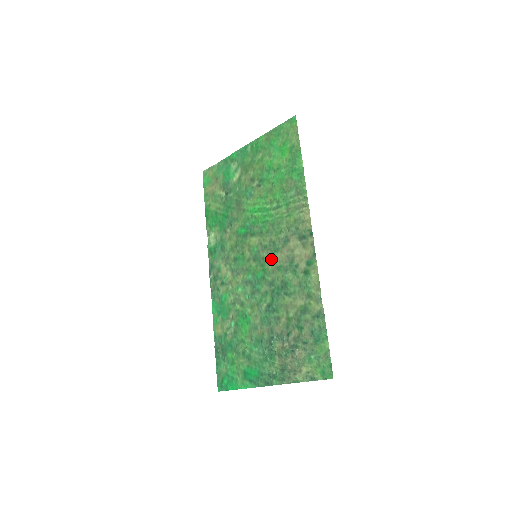
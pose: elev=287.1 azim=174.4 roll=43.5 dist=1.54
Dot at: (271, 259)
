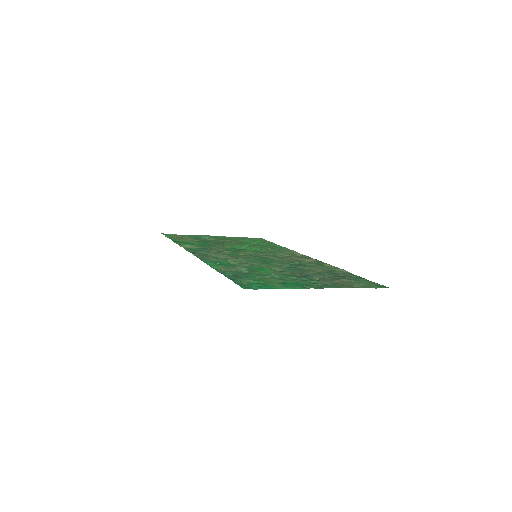
Dot at: (275, 258)
